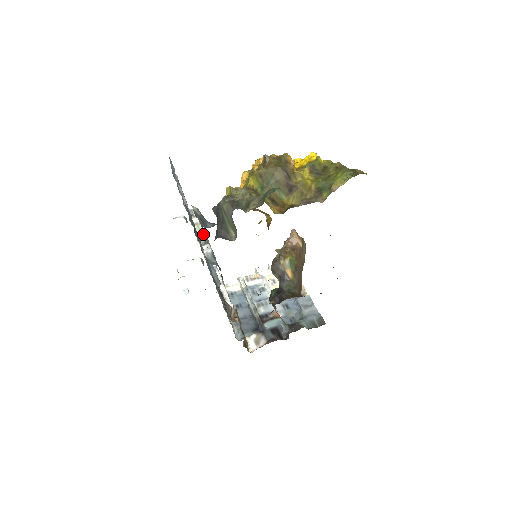
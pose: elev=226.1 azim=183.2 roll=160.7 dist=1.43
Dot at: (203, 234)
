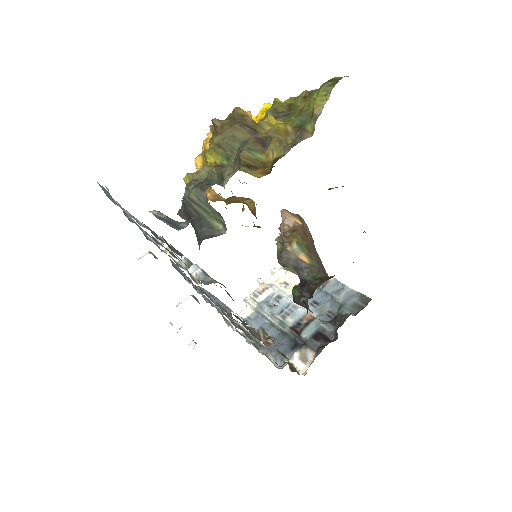
Dot at: occluded
